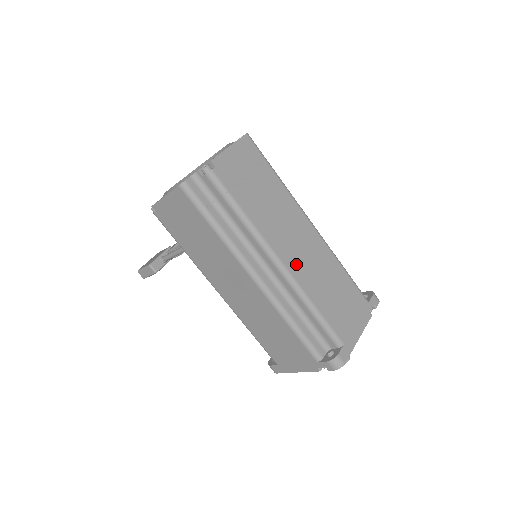
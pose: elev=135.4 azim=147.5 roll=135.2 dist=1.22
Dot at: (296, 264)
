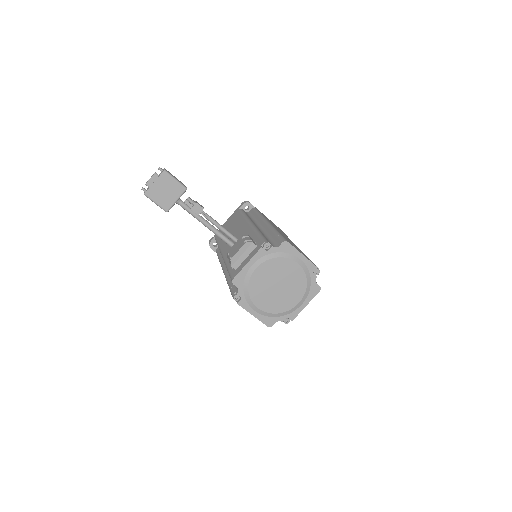
Dot at: occluded
